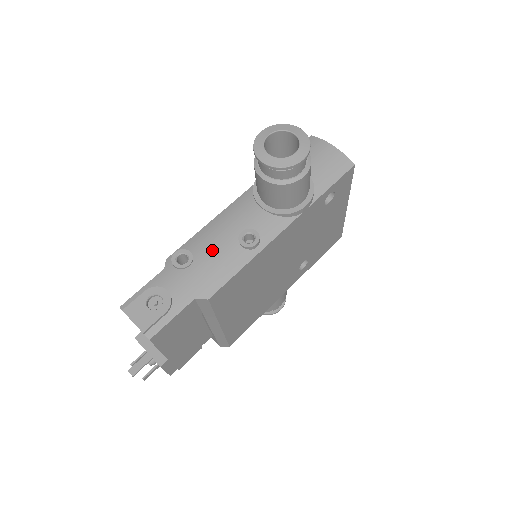
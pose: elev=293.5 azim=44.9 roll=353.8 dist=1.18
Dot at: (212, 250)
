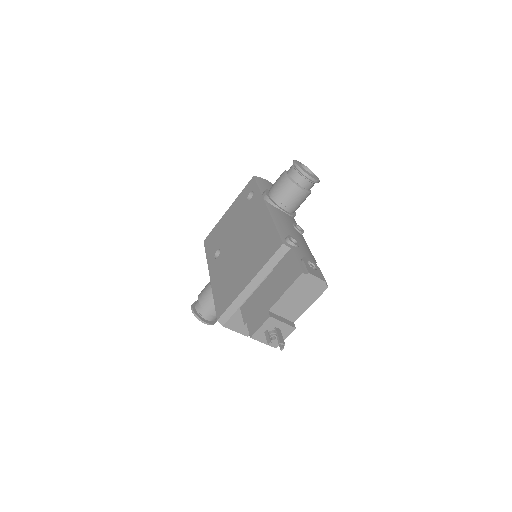
Dot at: (296, 235)
